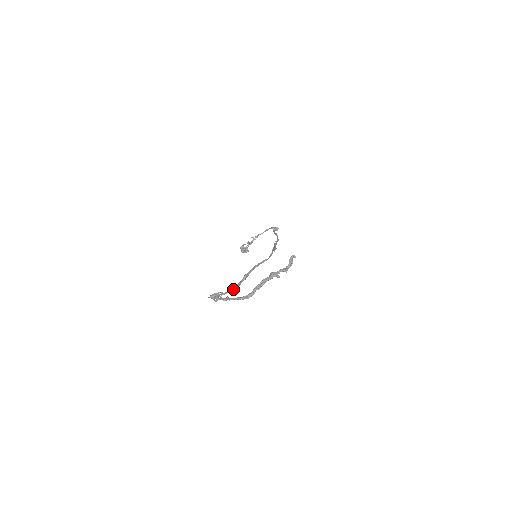
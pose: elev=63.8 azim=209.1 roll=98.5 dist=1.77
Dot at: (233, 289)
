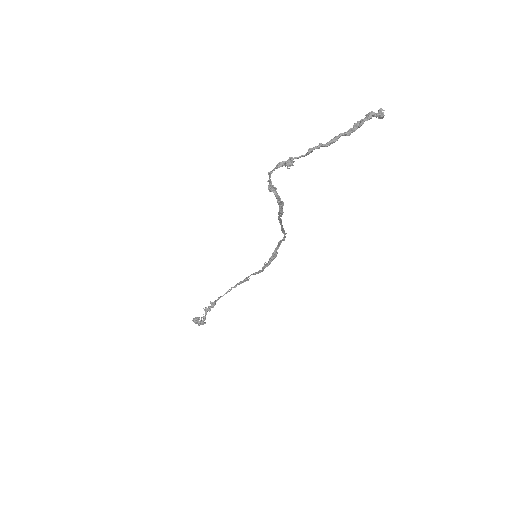
Dot at: (281, 205)
